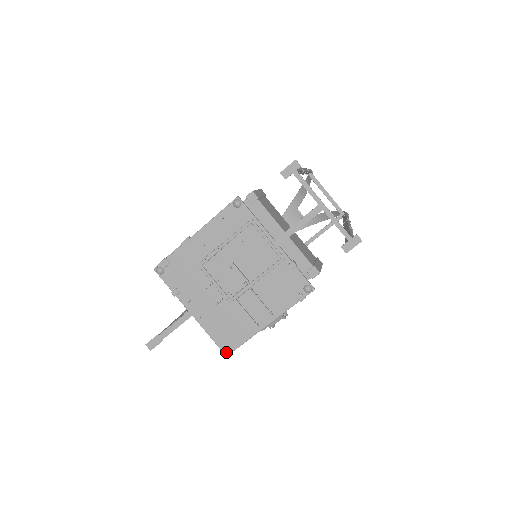
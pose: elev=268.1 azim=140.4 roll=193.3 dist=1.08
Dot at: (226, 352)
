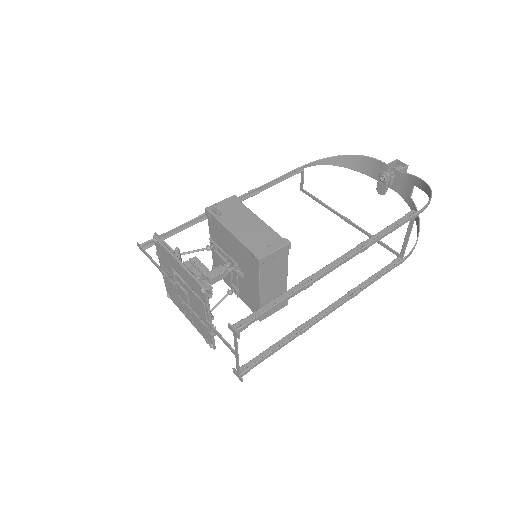
Dot at: (167, 296)
